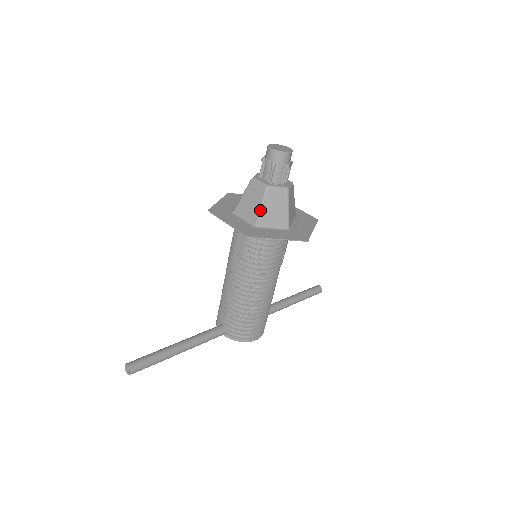
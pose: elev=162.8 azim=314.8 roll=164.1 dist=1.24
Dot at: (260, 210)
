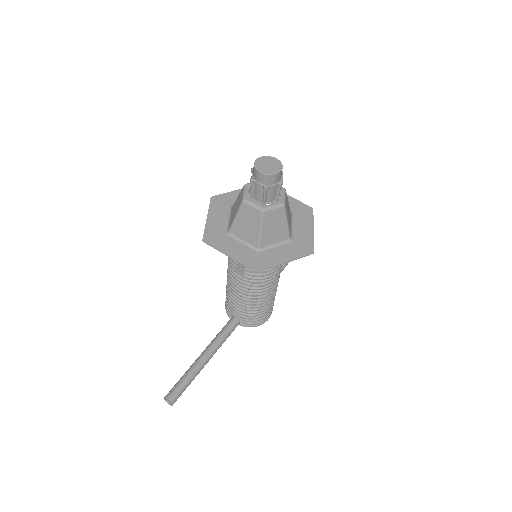
Dot at: (260, 234)
